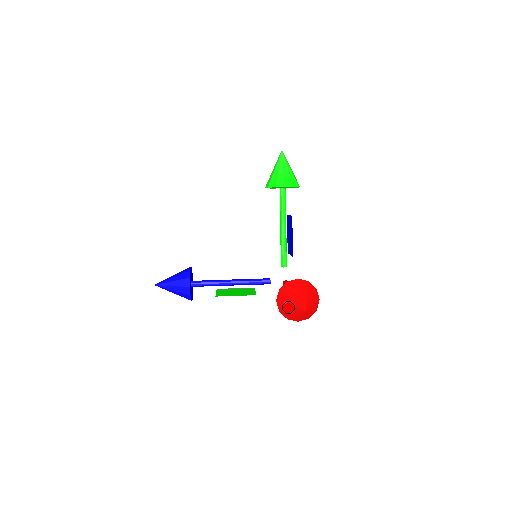
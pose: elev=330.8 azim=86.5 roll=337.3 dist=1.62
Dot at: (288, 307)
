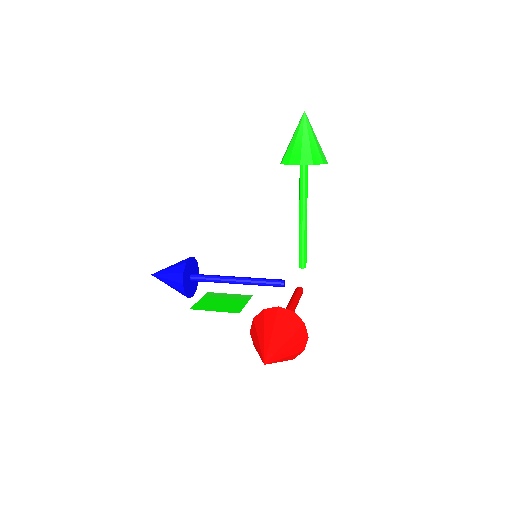
Dot at: (256, 347)
